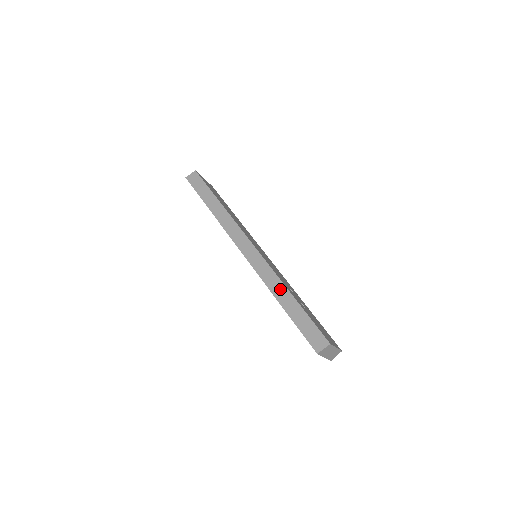
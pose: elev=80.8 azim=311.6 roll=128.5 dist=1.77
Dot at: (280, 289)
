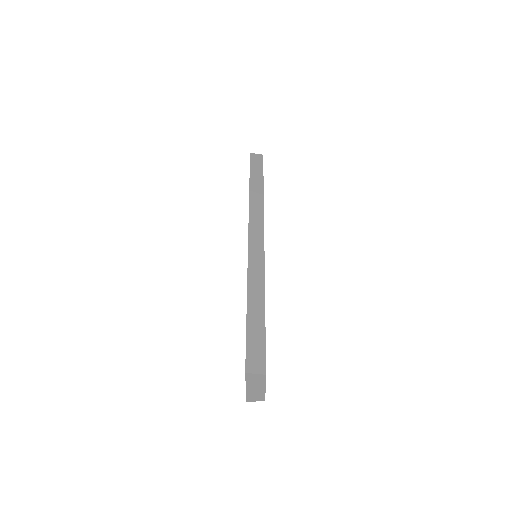
Dot at: (258, 292)
